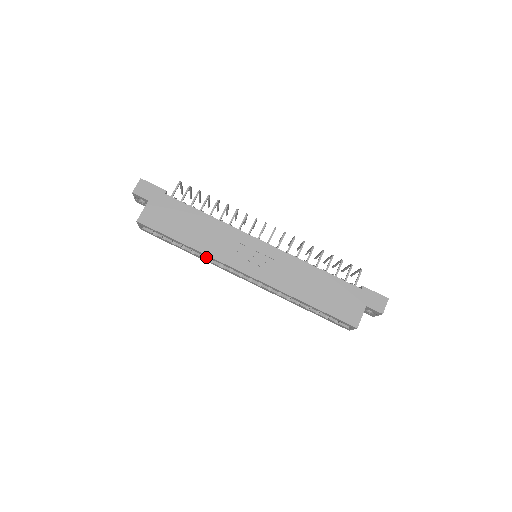
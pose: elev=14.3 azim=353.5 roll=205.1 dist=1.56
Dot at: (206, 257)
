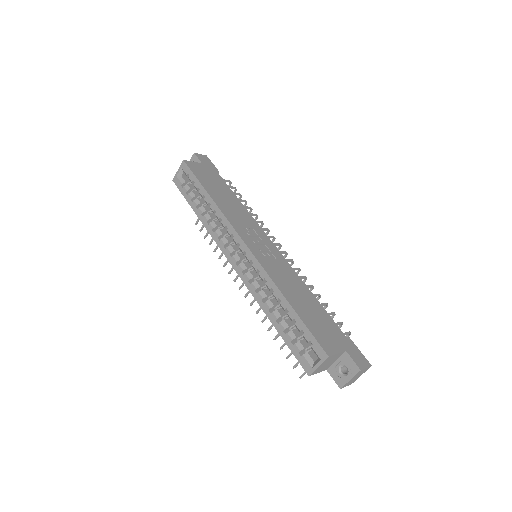
Dot at: (213, 223)
